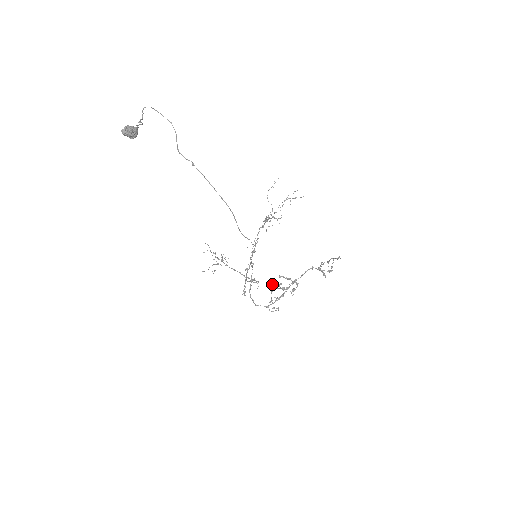
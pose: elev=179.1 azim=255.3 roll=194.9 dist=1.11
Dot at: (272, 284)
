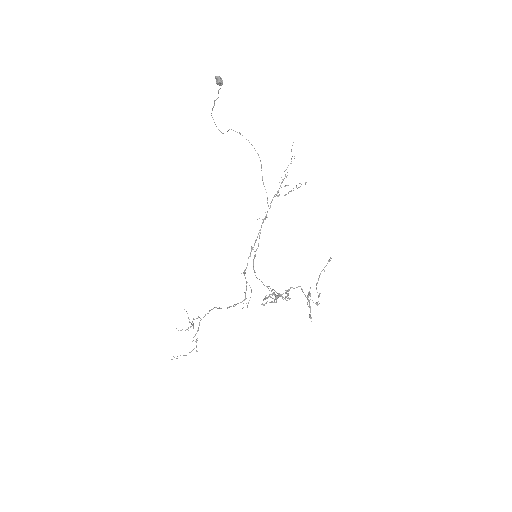
Dot at: (262, 304)
